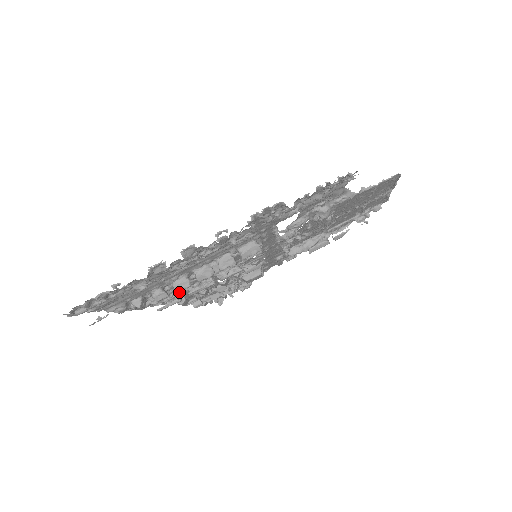
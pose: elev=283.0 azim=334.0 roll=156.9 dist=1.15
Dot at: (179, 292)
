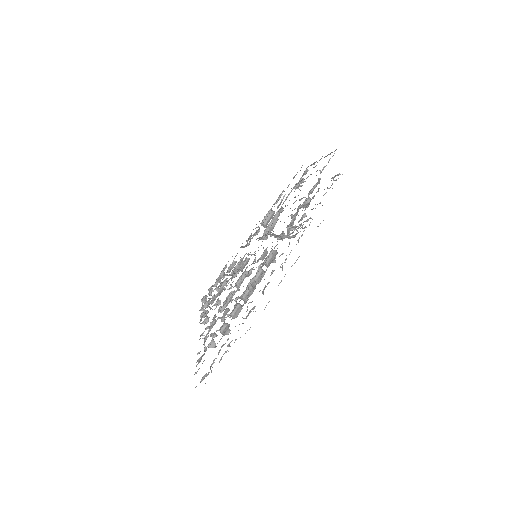
Dot at: occluded
